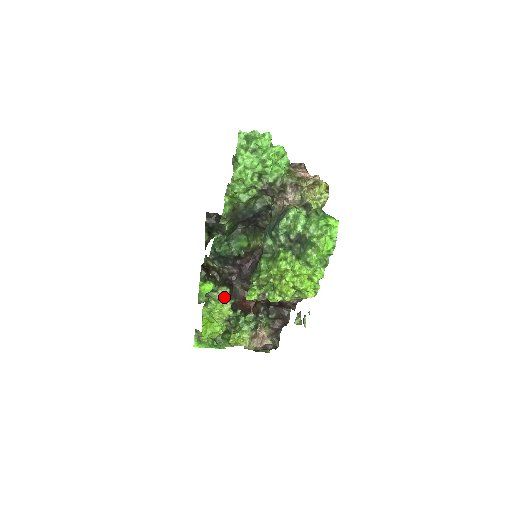
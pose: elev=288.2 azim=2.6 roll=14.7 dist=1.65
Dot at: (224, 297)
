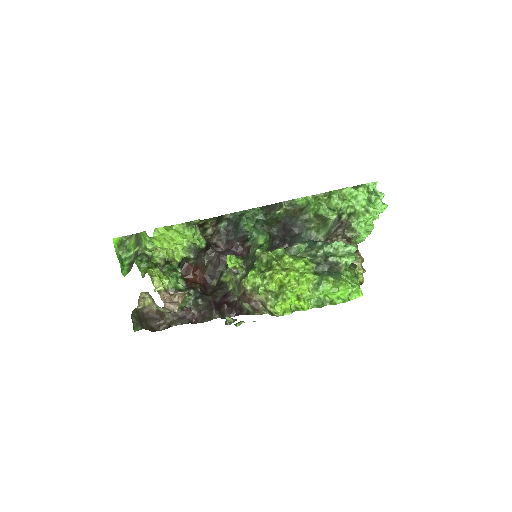
Dot at: (198, 243)
